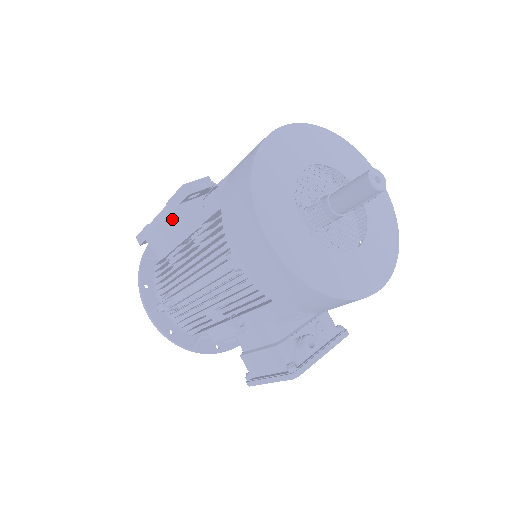
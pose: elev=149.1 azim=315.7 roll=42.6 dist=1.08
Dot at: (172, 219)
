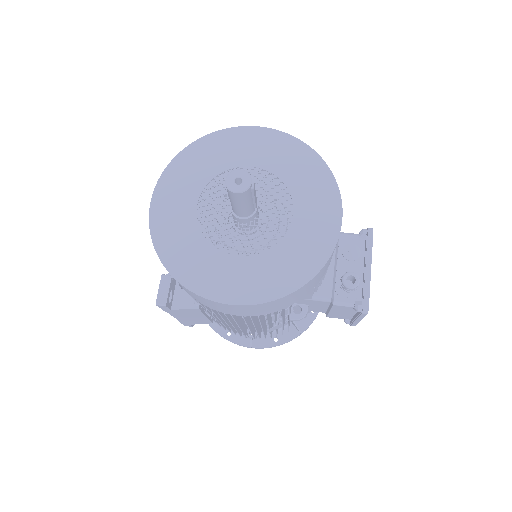
Dot at: (181, 314)
